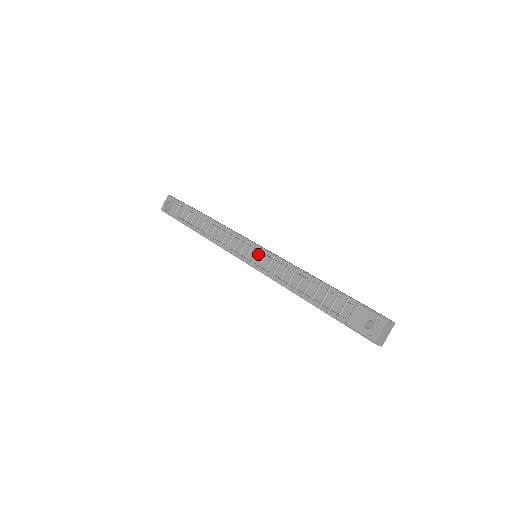
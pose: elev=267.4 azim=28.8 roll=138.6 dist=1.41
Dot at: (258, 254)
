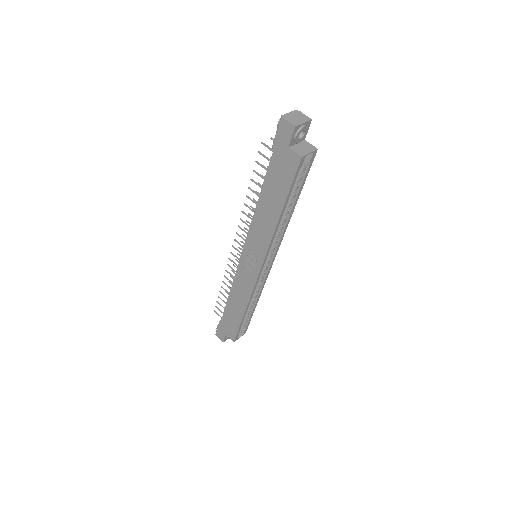
Dot at: occluded
